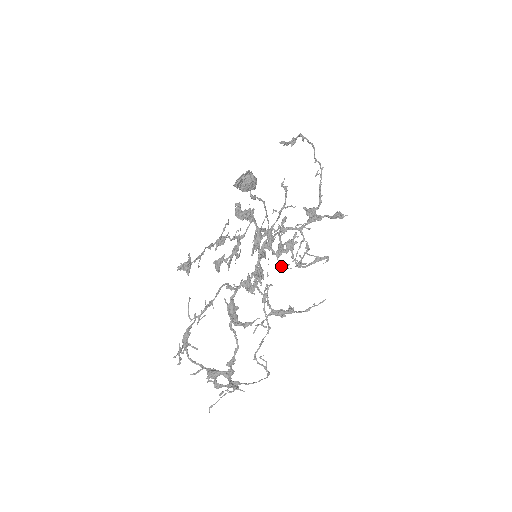
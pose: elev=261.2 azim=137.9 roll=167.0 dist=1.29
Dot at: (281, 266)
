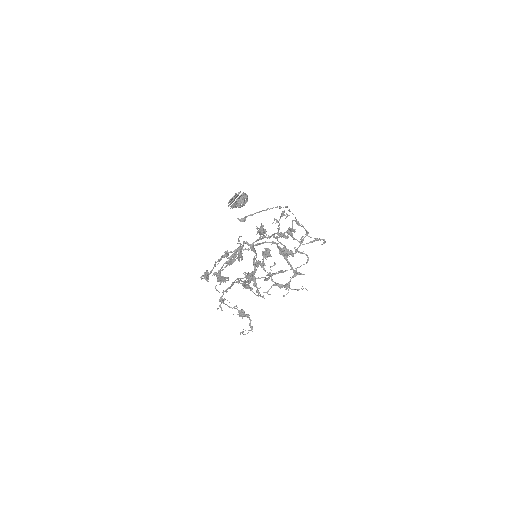
Dot at: (259, 295)
